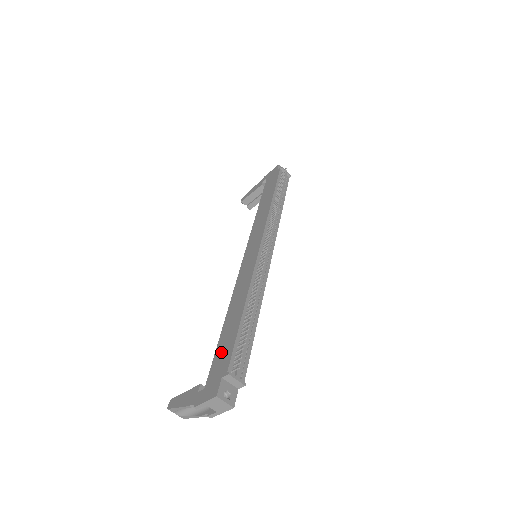
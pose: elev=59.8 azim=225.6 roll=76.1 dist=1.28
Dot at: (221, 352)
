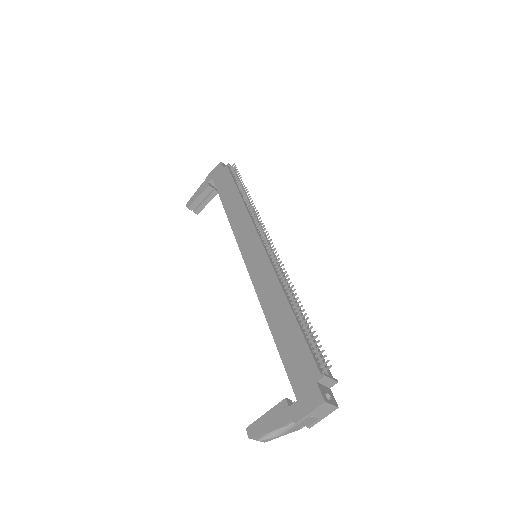
Dot at: (293, 358)
